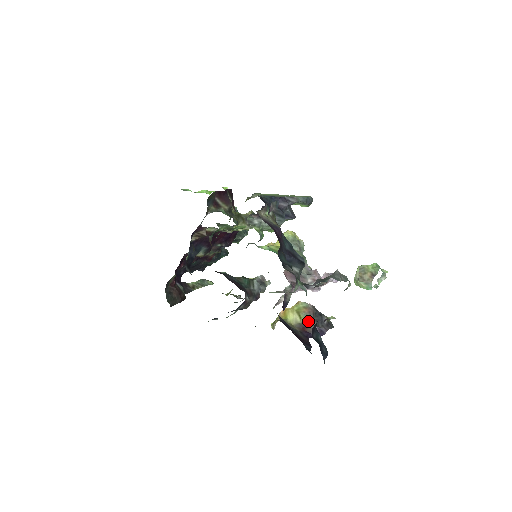
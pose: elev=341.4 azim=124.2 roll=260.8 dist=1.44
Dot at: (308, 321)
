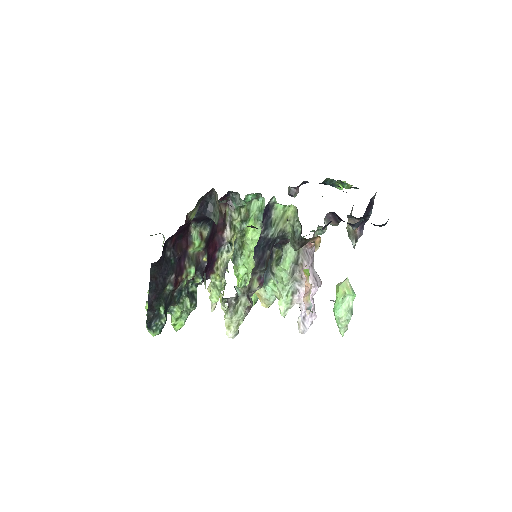
Dot at: occluded
